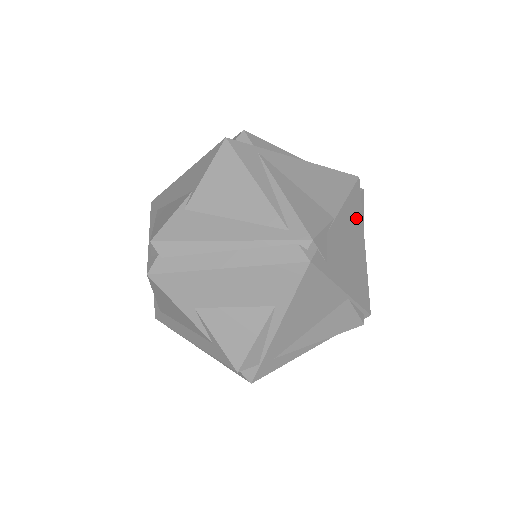
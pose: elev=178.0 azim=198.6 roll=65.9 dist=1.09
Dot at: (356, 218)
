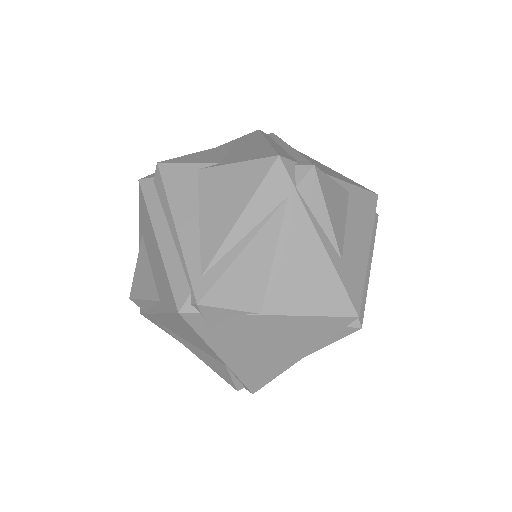
Dot at: (309, 336)
